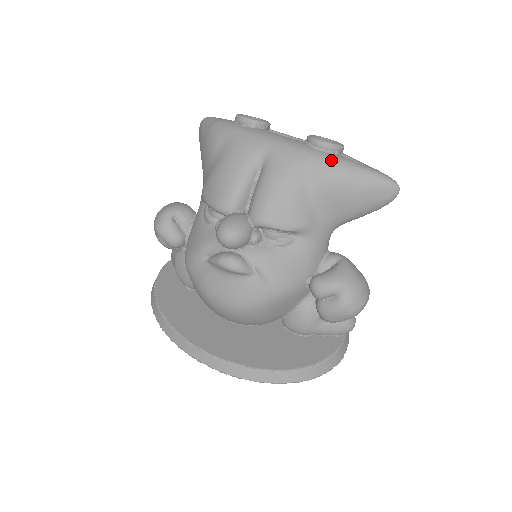
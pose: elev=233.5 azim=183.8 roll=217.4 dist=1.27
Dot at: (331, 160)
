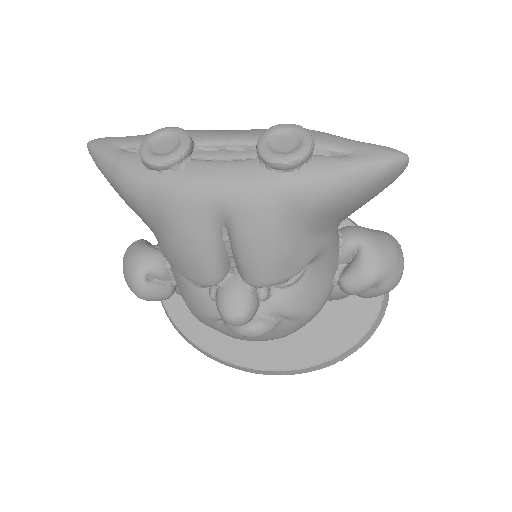
Dot at: (310, 183)
